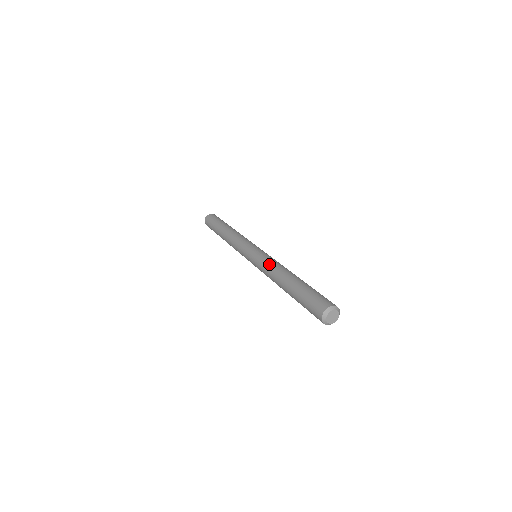
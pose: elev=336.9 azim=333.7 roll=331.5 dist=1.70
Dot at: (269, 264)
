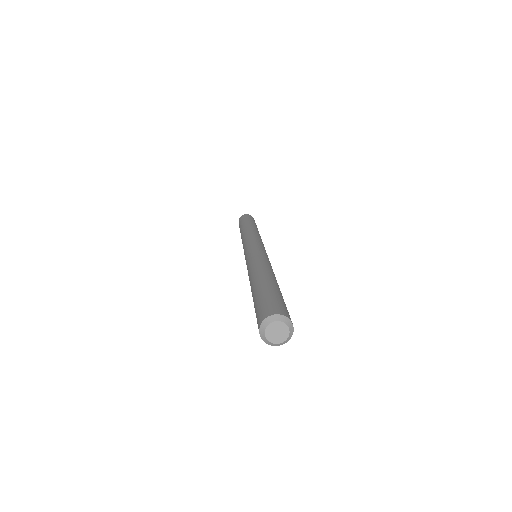
Dot at: (264, 259)
